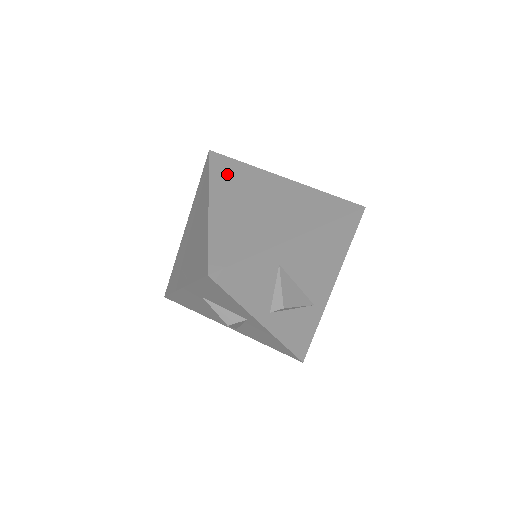
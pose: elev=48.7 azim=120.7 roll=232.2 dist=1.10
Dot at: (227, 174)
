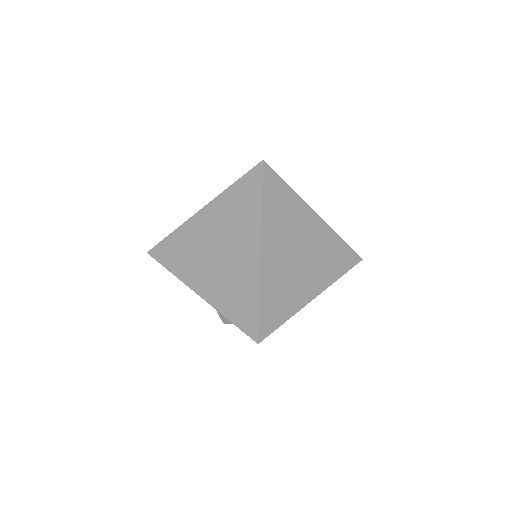
Dot at: (277, 205)
